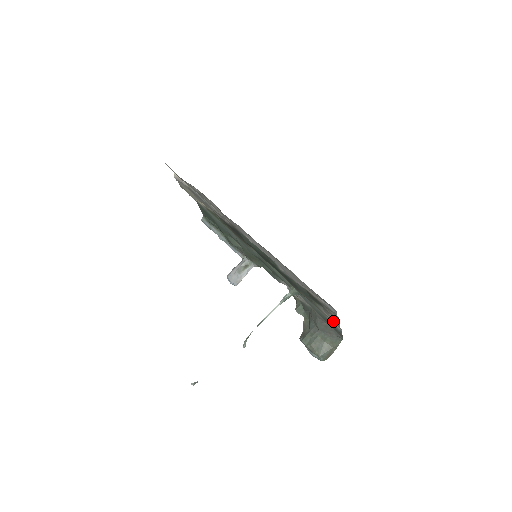
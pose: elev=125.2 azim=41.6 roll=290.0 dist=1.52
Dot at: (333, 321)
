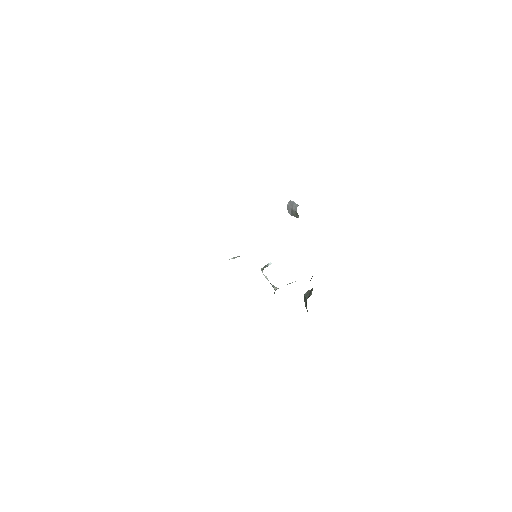
Dot at: occluded
